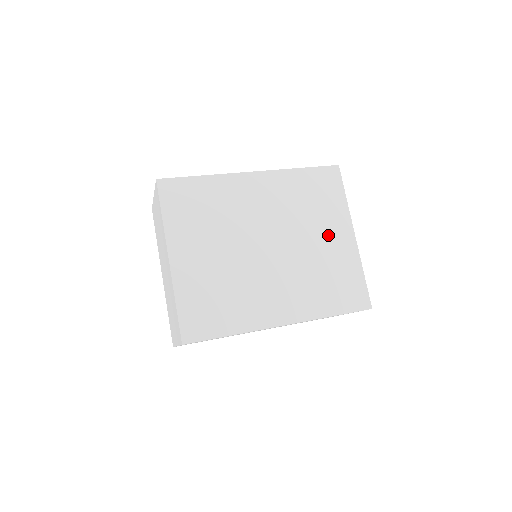
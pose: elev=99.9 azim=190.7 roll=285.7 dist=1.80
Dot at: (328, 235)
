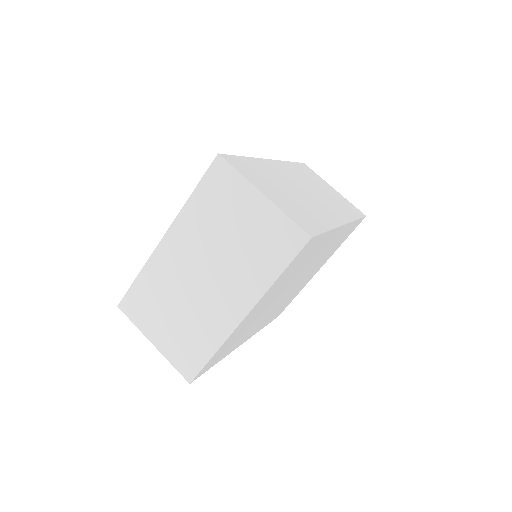
Dot at: occluded
